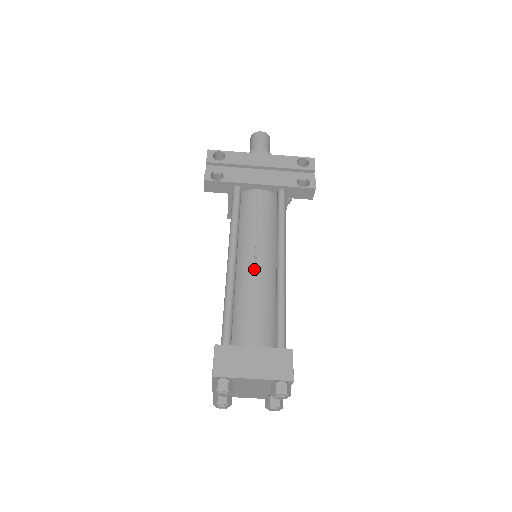
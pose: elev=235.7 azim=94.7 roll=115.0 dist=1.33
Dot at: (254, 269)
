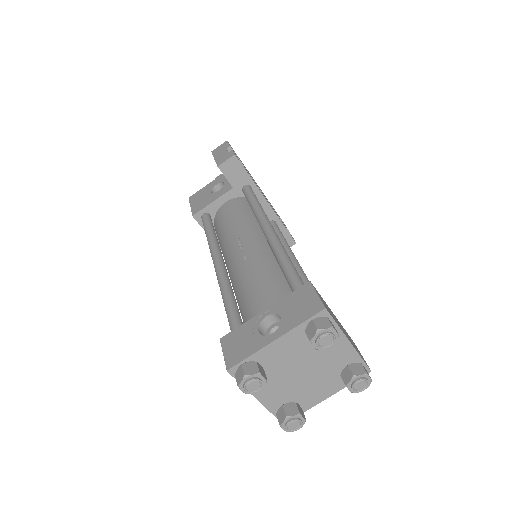
Dot at: occluded
